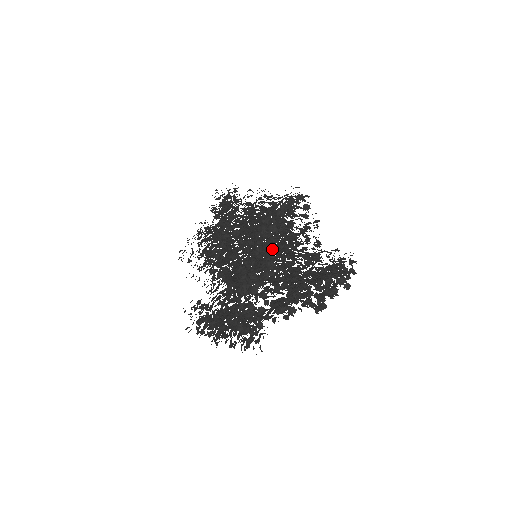
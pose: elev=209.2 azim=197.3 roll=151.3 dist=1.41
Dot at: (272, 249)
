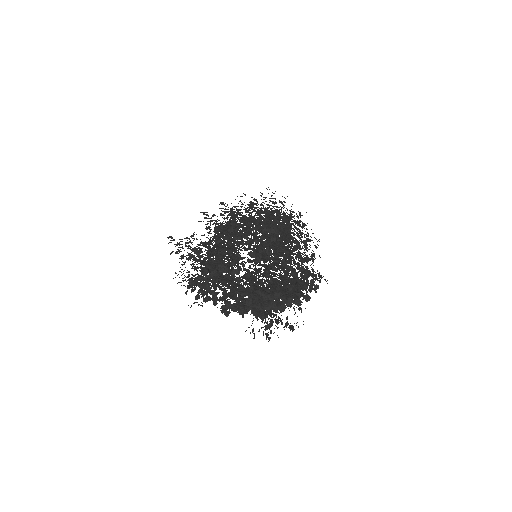
Dot at: occluded
